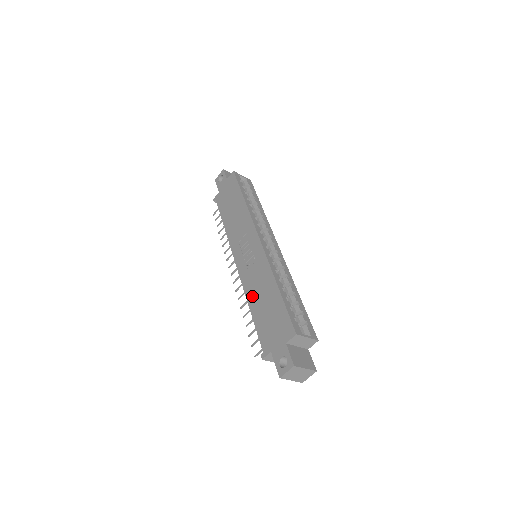
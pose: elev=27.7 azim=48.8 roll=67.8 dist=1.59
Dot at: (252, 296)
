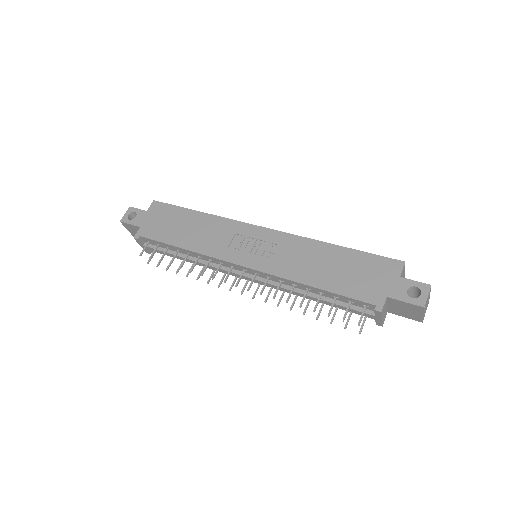
Dot at: (304, 274)
